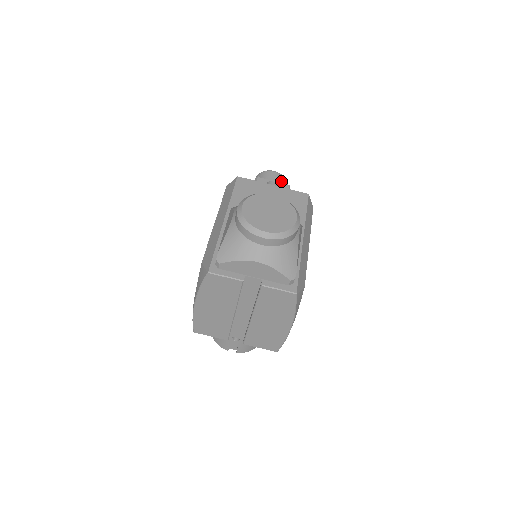
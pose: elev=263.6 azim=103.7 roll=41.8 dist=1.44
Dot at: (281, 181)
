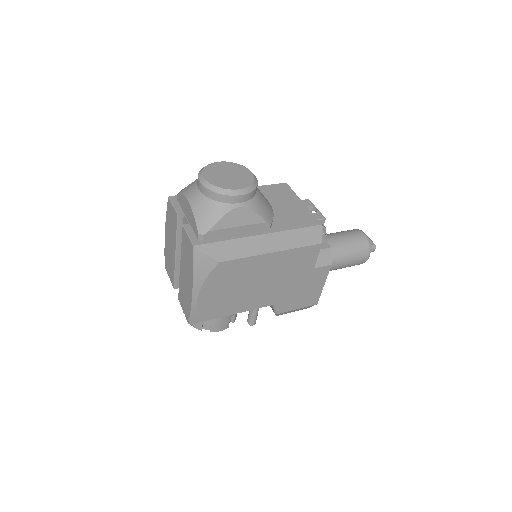
Dot at: (360, 242)
